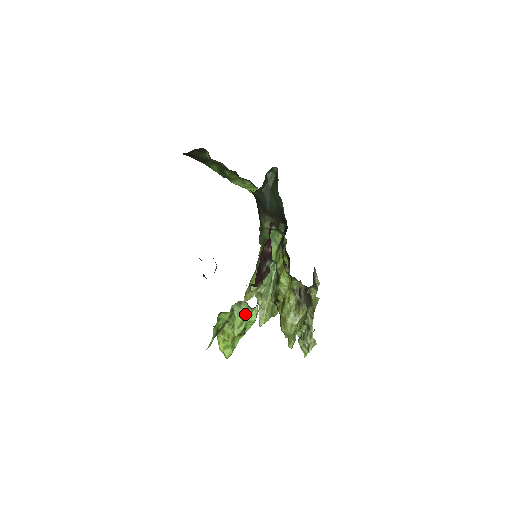
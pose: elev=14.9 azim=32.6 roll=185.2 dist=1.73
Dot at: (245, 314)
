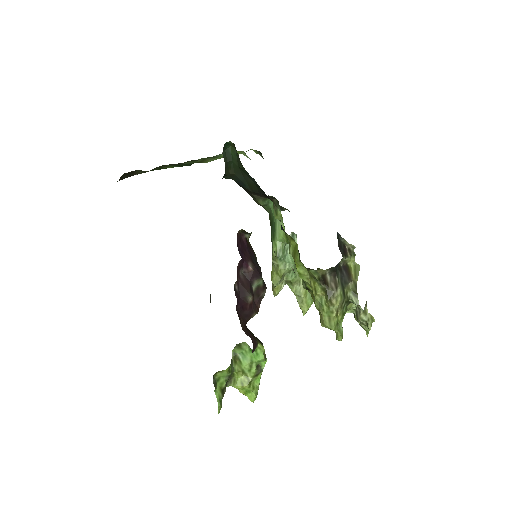
Dot at: (250, 355)
